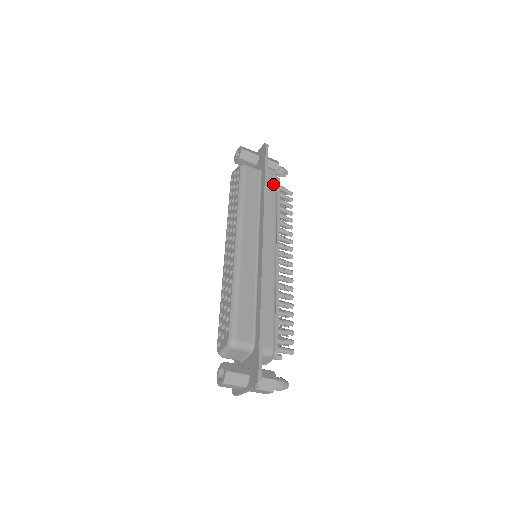
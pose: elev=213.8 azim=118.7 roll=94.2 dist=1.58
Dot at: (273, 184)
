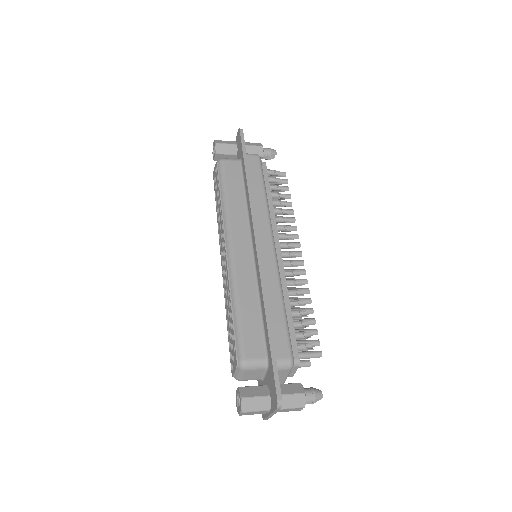
Dot at: (257, 171)
